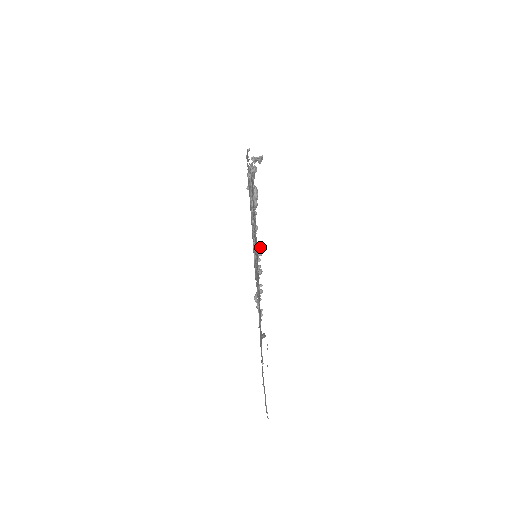
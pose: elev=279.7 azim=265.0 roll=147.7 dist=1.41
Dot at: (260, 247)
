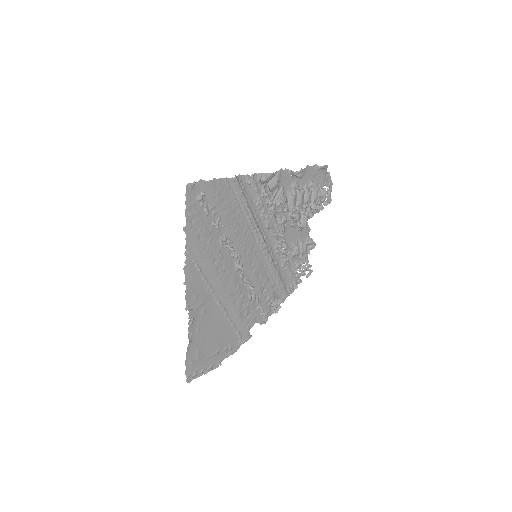
Dot at: (227, 242)
